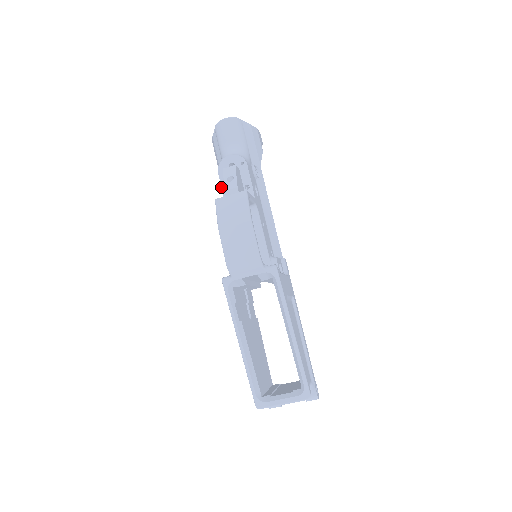
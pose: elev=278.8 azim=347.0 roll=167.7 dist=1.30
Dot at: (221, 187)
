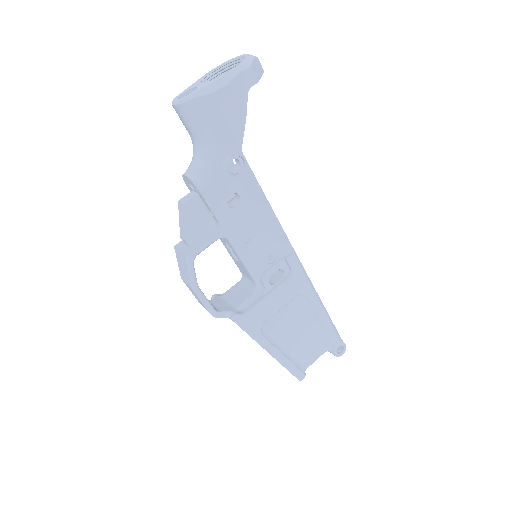
Dot at: occluded
